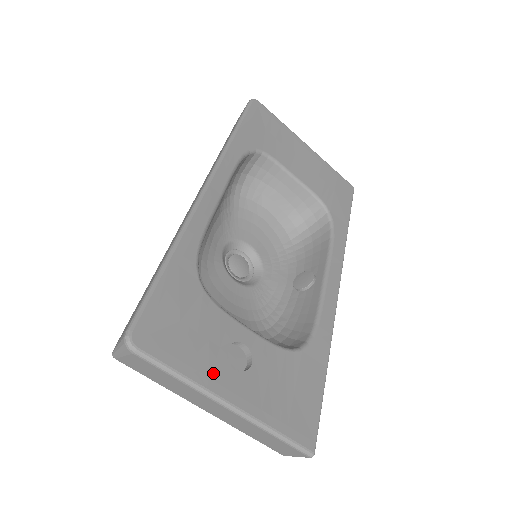
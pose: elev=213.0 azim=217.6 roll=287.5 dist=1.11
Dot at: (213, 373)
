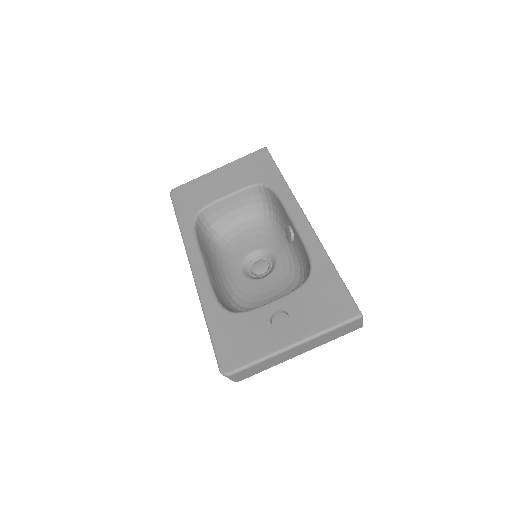
Dot at: (272, 342)
